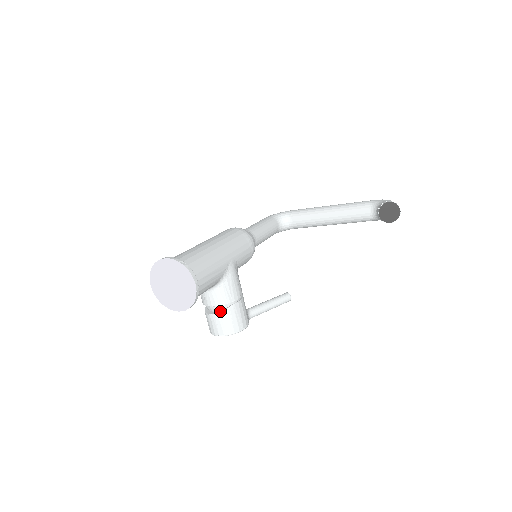
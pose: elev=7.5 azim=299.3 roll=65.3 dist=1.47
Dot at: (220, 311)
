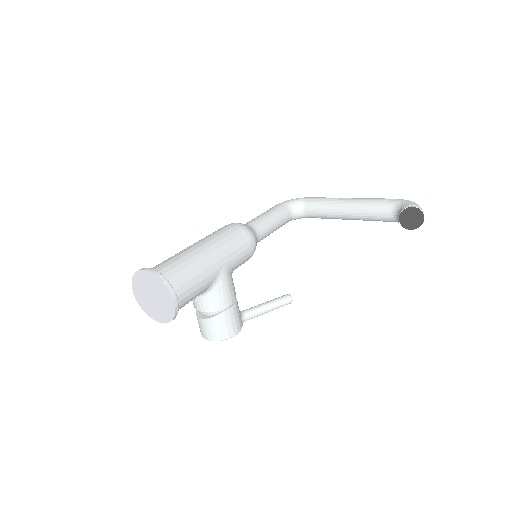
Dot at: (209, 317)
